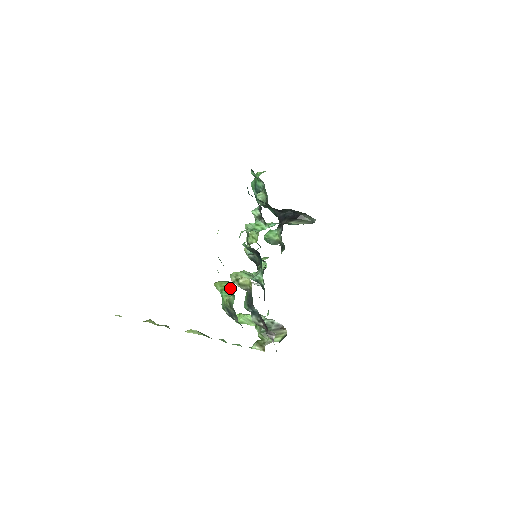
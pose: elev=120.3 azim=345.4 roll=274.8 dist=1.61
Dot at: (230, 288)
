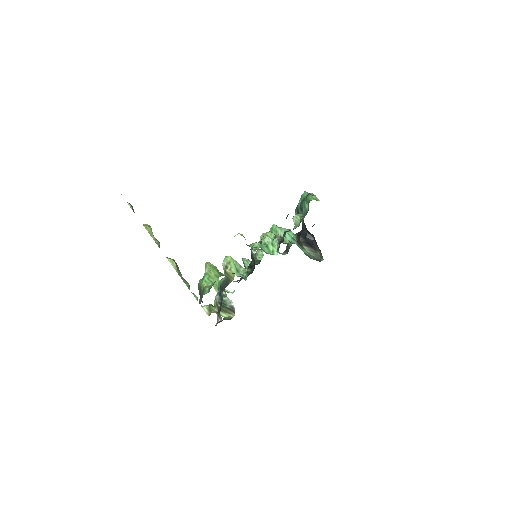
Dot at: (213, 278)
